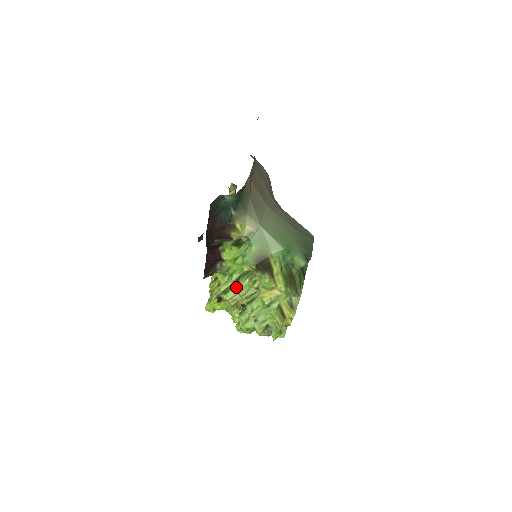
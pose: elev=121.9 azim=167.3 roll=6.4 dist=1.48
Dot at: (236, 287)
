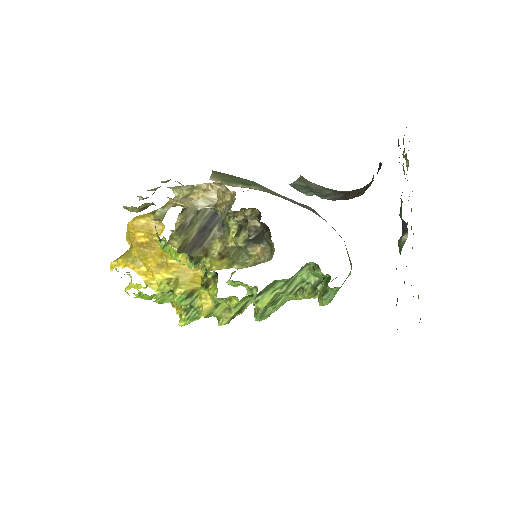
Dot at: (262, 304)
